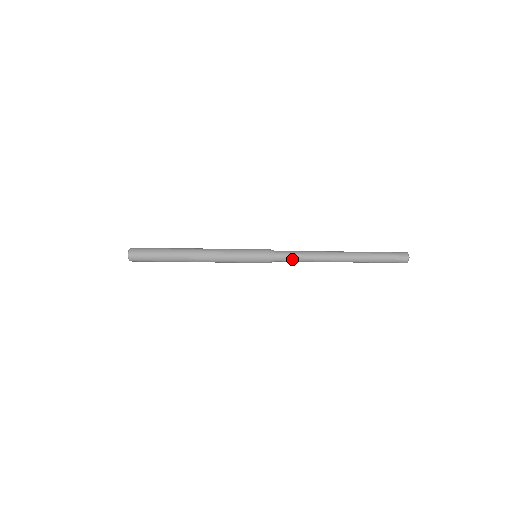
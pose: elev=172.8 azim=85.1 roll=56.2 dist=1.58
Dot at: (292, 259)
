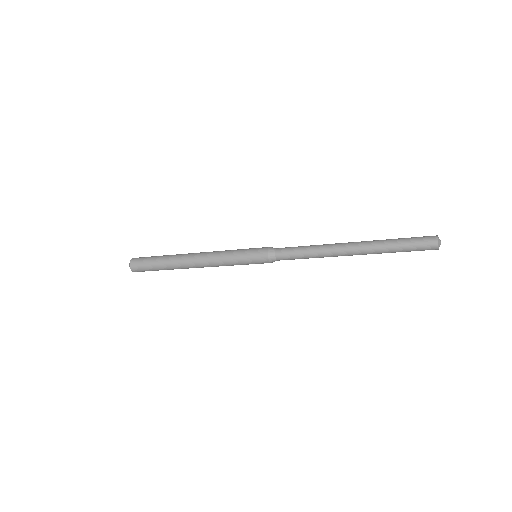
Dot at: (294, 249)
